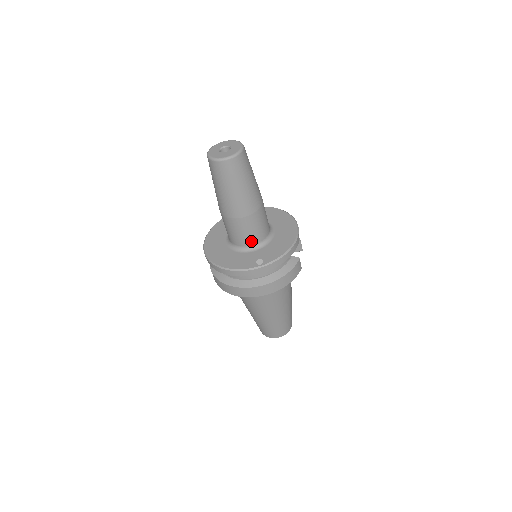
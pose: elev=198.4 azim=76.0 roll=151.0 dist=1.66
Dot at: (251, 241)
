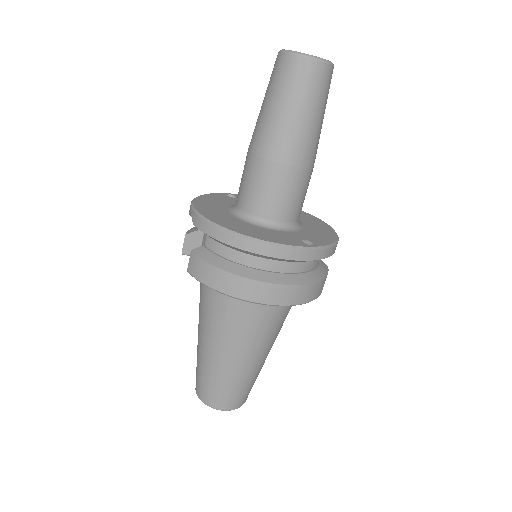
Dot at: (288, 214)
